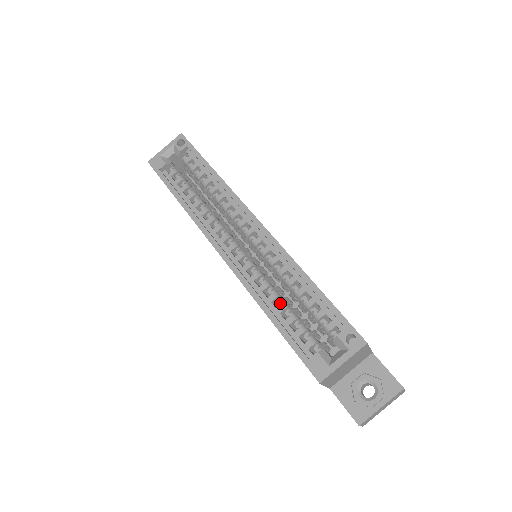
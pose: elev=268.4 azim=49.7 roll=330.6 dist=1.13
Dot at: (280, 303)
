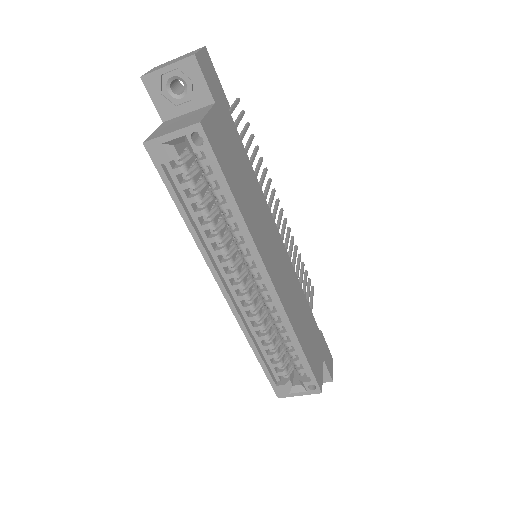
Dot at: (268, 342)
